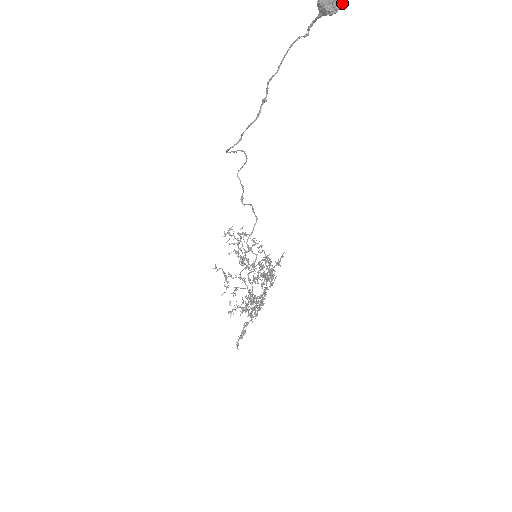
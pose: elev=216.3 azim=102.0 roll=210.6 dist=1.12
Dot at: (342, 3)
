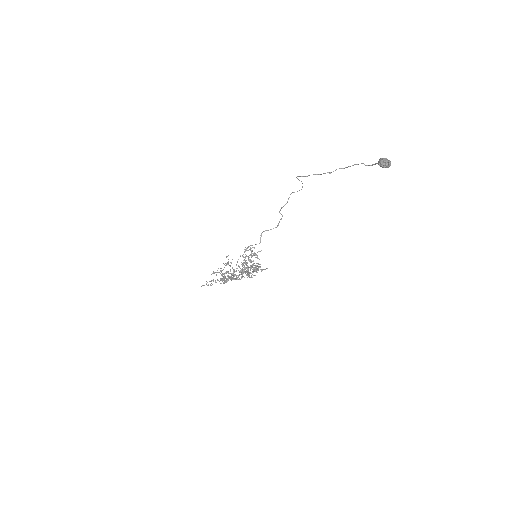
Dot at: (388, 165)
